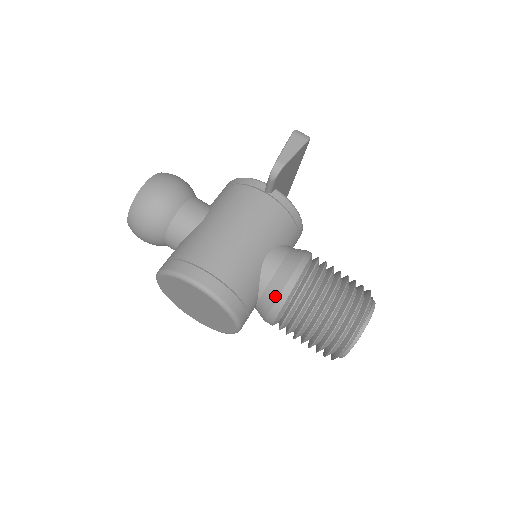
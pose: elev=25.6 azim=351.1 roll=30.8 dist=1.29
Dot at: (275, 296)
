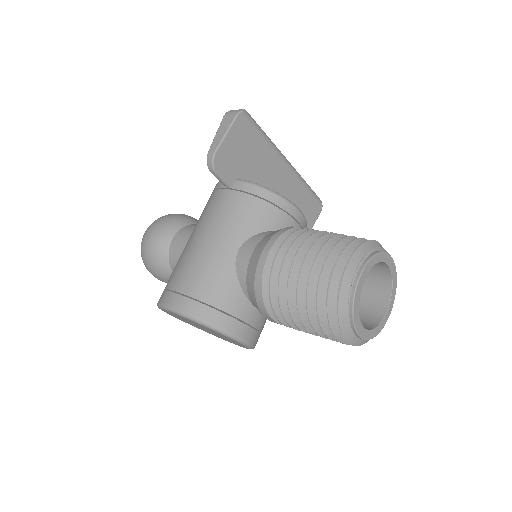
Dot at: (253, 292)
